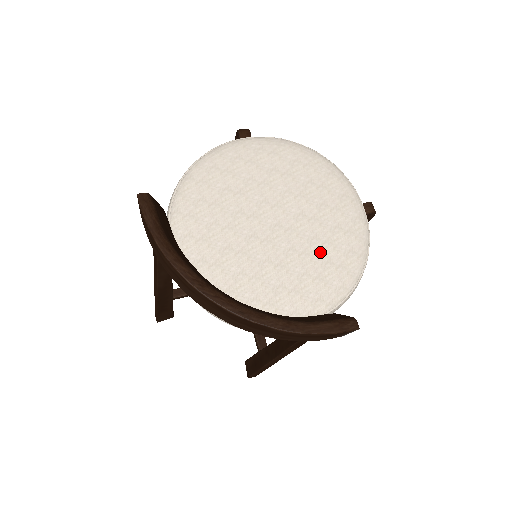
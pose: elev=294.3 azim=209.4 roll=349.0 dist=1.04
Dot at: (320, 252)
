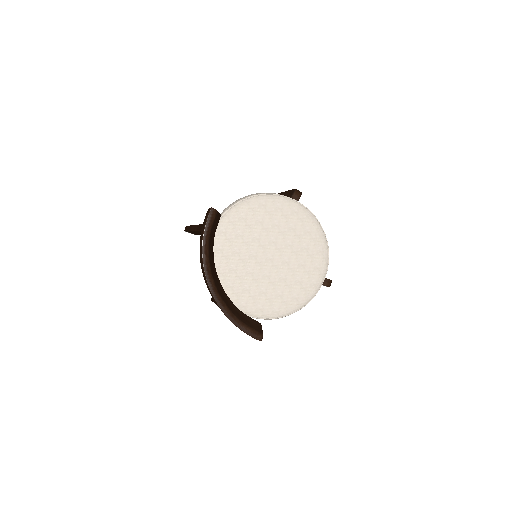
Dot at: (281, 288)
